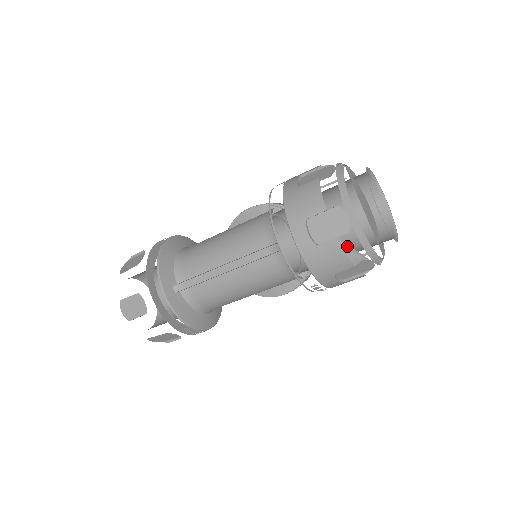
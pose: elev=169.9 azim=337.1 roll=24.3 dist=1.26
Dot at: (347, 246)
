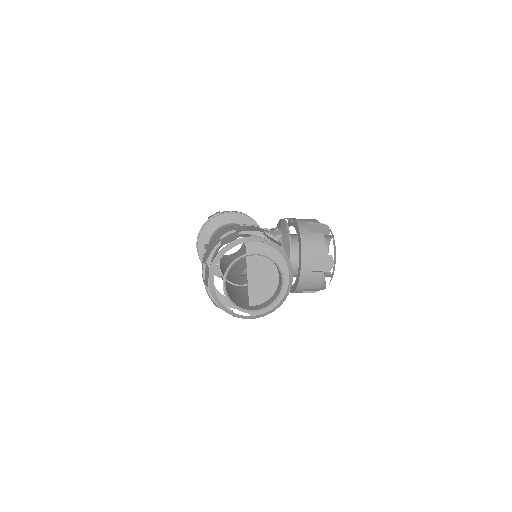
Dot at: (209, 293)
